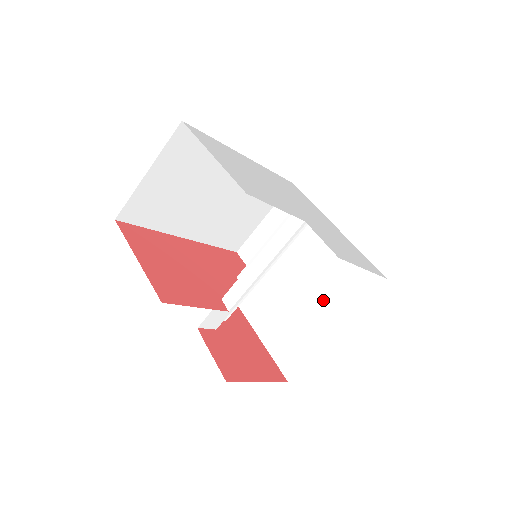
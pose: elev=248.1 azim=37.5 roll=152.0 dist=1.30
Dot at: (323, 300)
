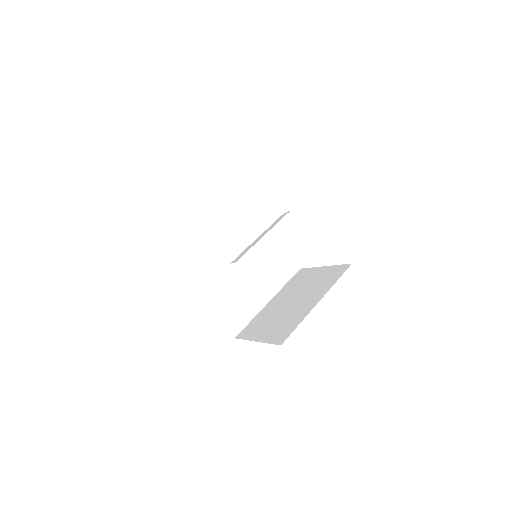
Dot at: (307, 295)
